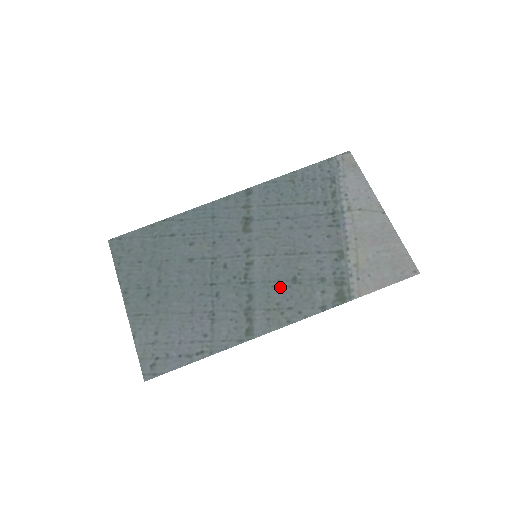
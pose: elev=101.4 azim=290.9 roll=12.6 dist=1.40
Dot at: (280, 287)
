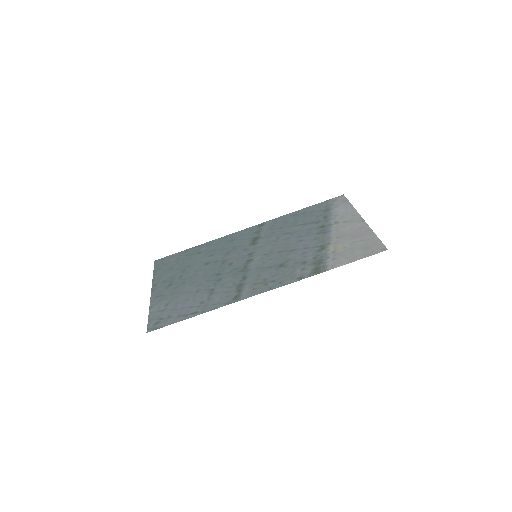
Dot at: (269, 270)
